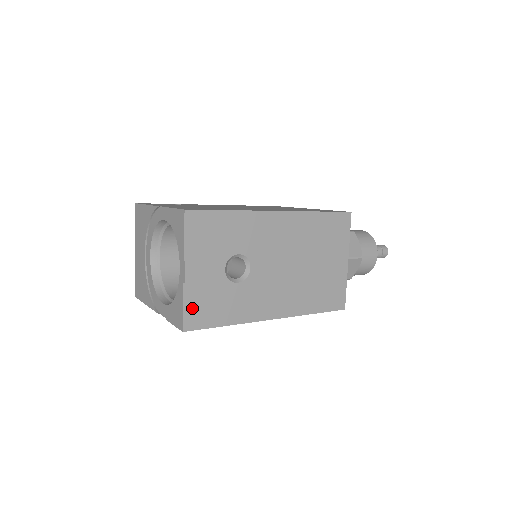
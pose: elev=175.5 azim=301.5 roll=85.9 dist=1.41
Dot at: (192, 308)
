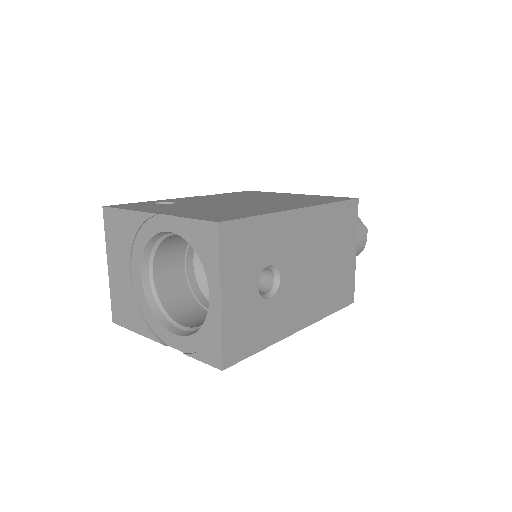
Dot at: (230, 340)
